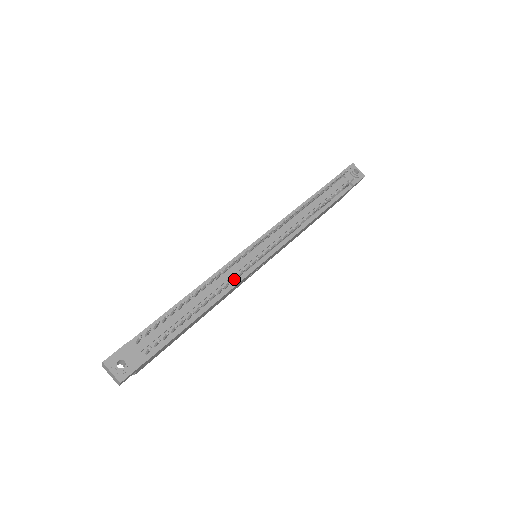
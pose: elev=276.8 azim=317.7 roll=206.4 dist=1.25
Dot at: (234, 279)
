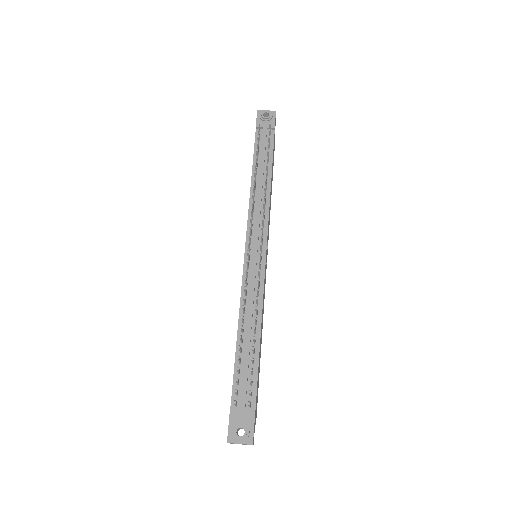
Dot at: (258, 293)
